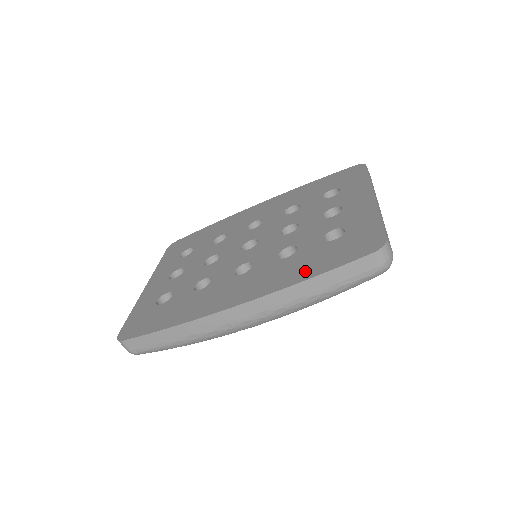
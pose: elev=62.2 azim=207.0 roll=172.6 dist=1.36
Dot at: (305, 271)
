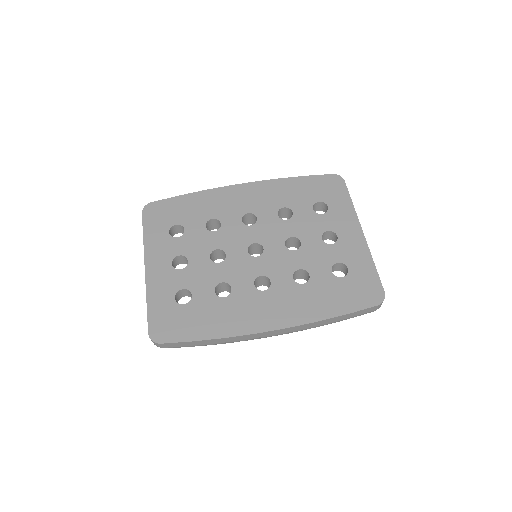
Dot at: (327, 308)
